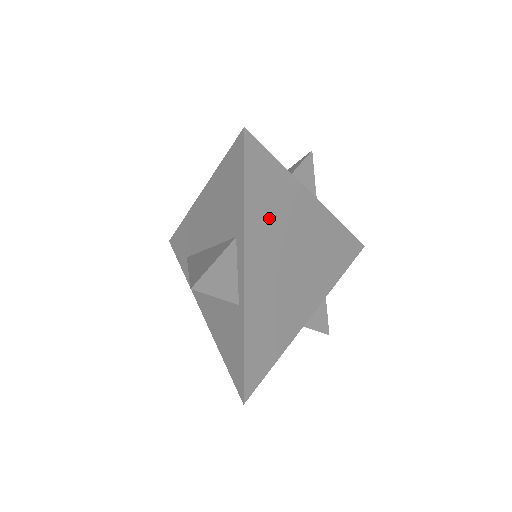
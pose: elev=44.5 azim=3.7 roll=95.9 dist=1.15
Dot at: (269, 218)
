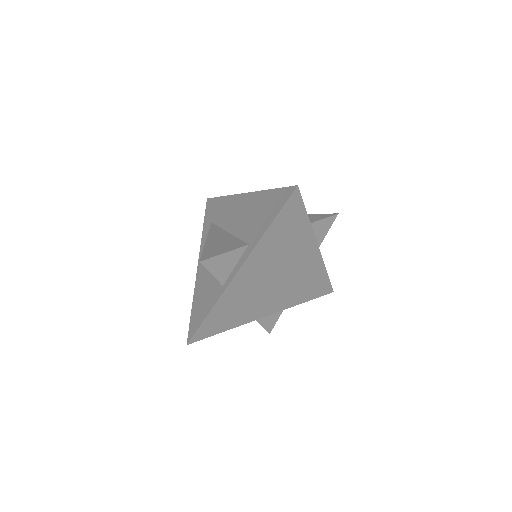
Dot at: (277, 246)
